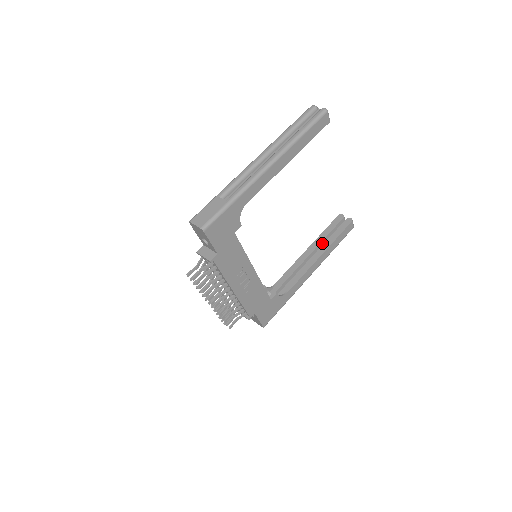
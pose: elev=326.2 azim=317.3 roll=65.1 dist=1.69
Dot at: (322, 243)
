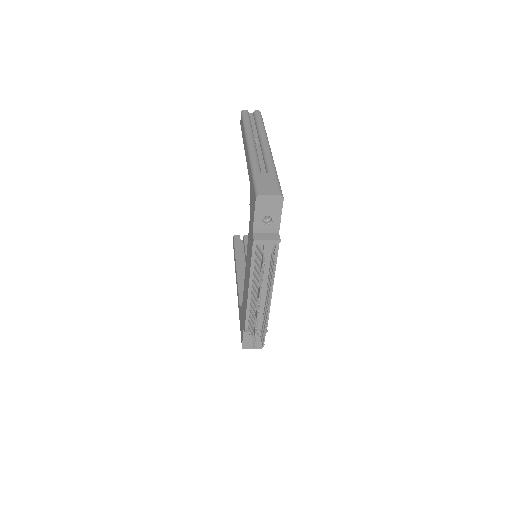
Dot at: occluded
